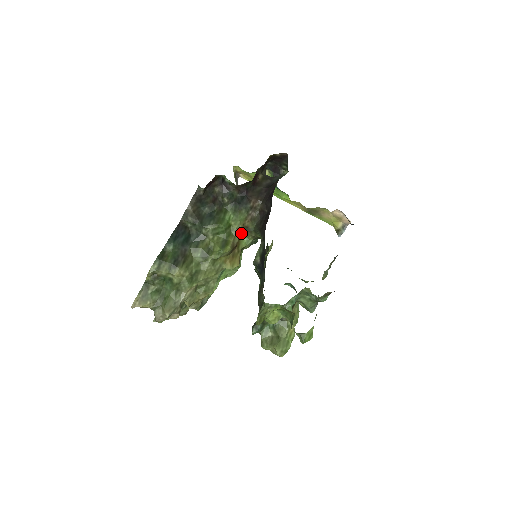
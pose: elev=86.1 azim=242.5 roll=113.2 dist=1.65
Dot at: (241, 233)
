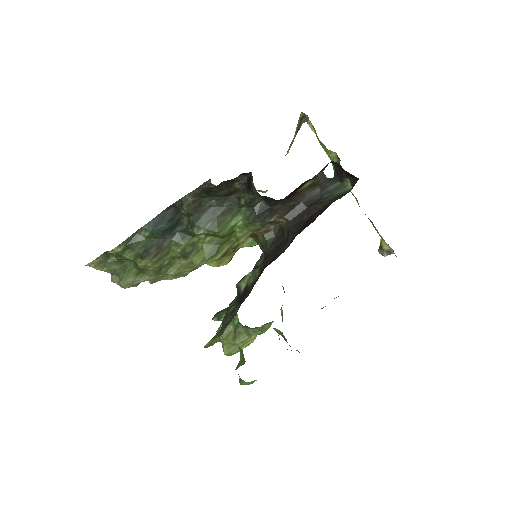
Dot at: occluded
